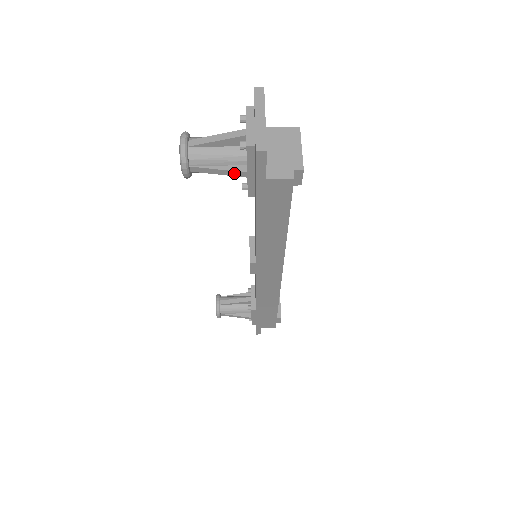
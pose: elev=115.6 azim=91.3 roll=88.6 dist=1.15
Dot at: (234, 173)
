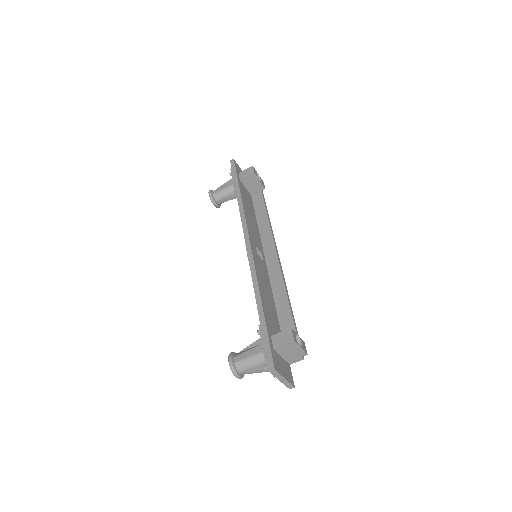
Dot at: occluded
